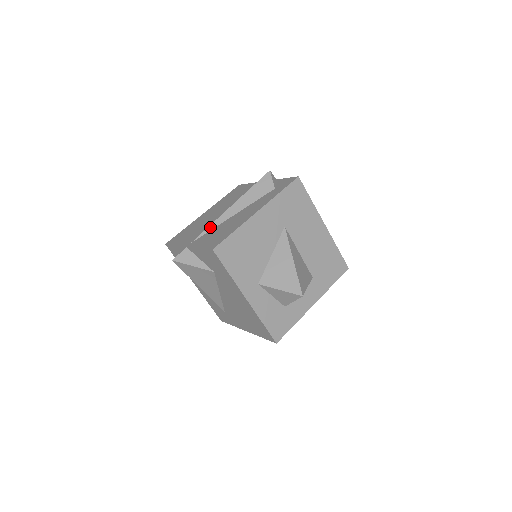
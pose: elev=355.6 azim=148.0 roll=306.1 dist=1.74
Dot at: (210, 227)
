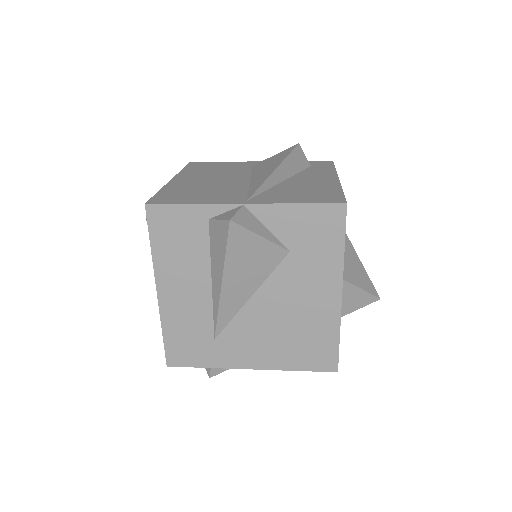
Dot at: (263, 186)
